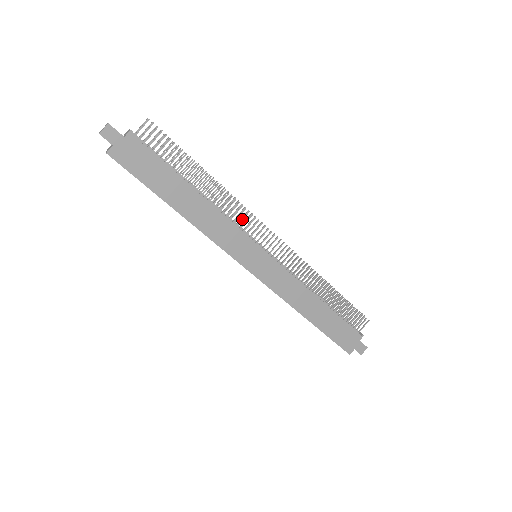
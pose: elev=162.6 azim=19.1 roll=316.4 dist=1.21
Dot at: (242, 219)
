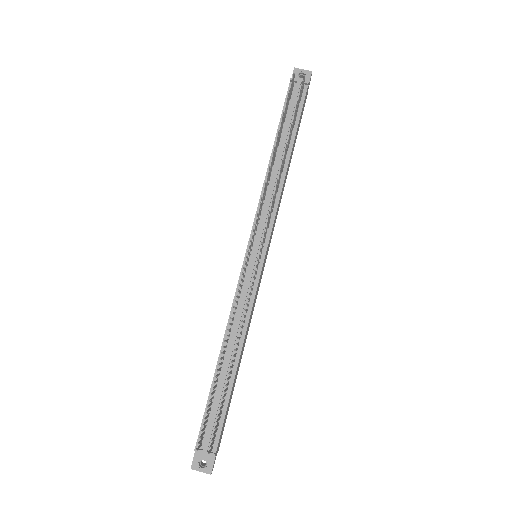
Dot at: (239, 292)
